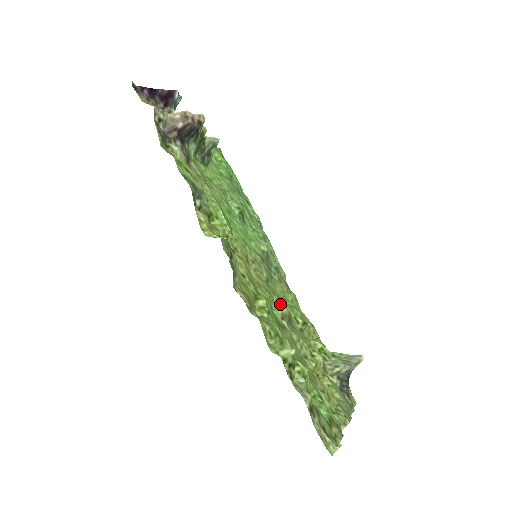
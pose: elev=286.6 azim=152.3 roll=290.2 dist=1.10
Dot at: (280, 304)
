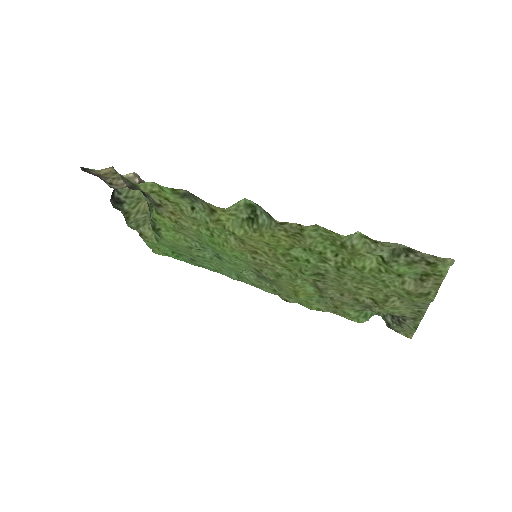
Dot at: (302, 278)
